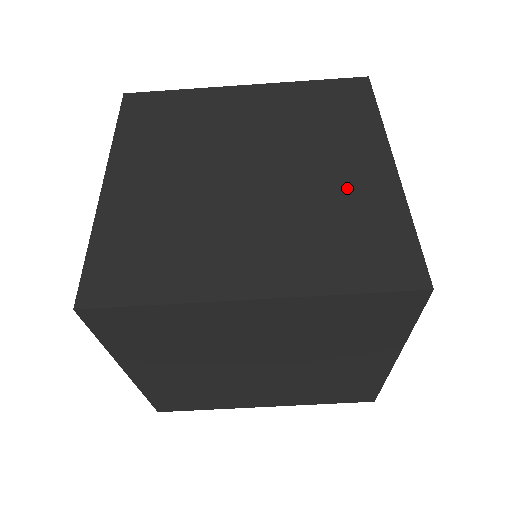
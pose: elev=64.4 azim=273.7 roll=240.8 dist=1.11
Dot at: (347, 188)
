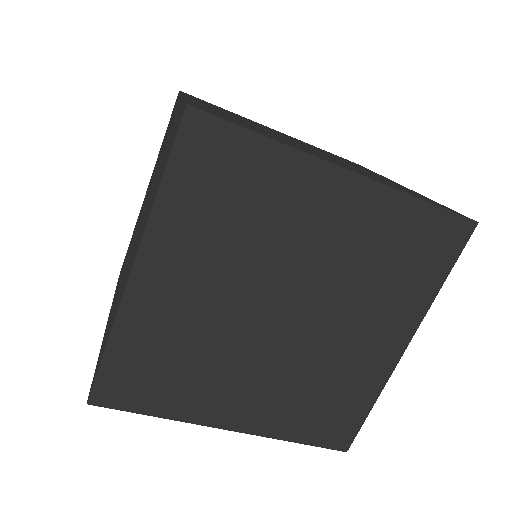
Dot at: (382, 178)
